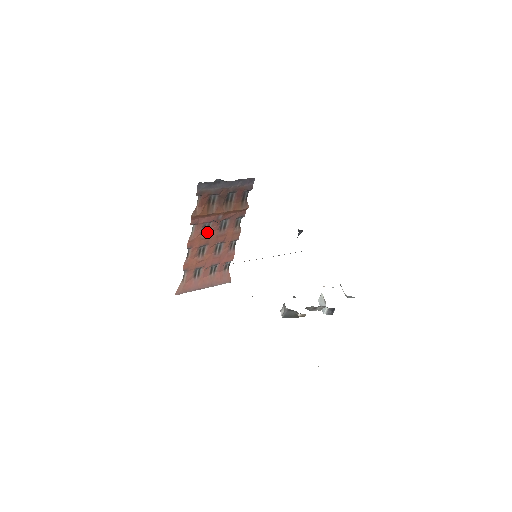
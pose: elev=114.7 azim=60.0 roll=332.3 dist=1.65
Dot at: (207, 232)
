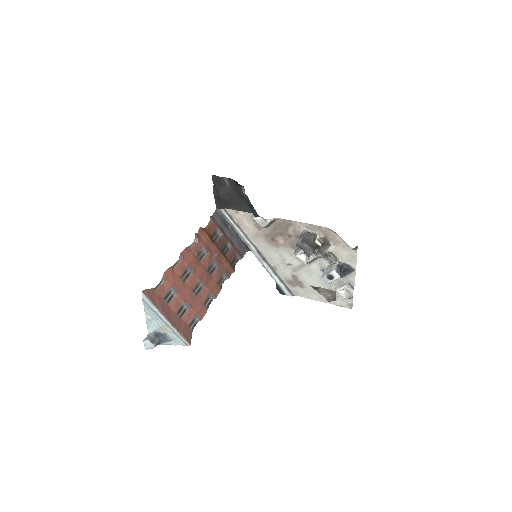
Dot at: (199, 260)
